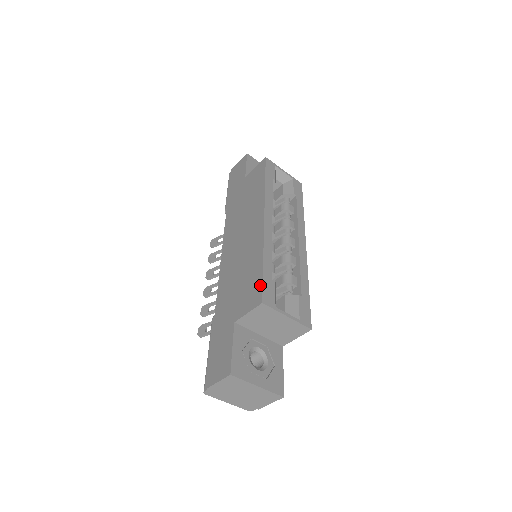
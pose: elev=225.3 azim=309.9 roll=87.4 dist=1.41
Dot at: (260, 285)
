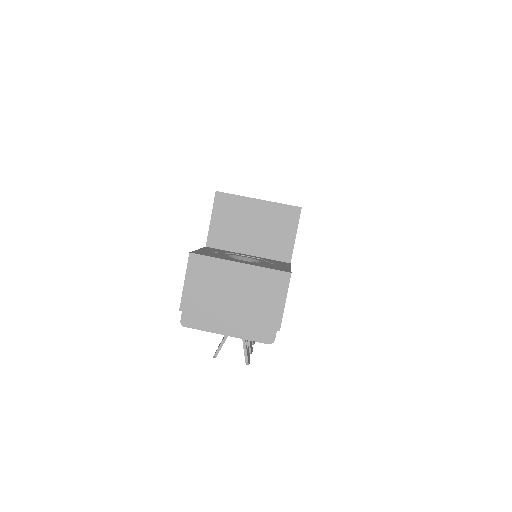
Dot at: occluded
